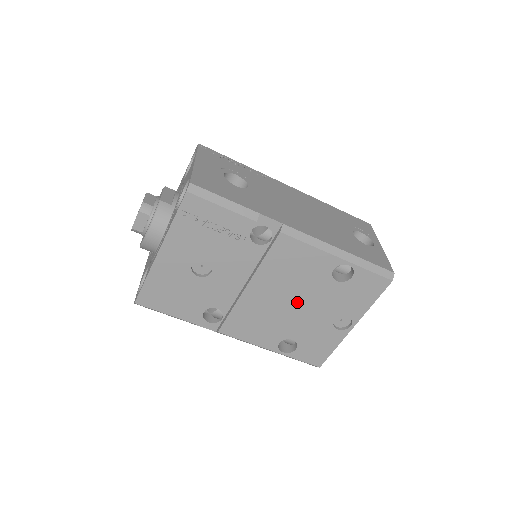
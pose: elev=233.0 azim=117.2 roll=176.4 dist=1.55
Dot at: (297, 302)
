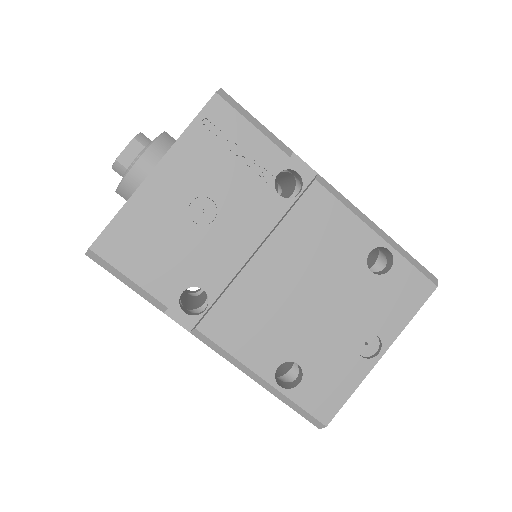
Dot at: (316, 296)
